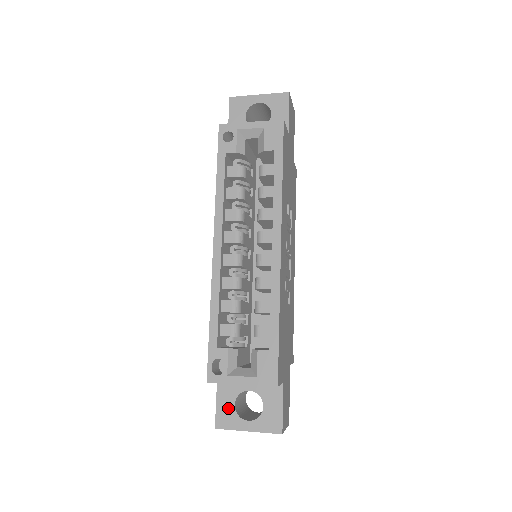
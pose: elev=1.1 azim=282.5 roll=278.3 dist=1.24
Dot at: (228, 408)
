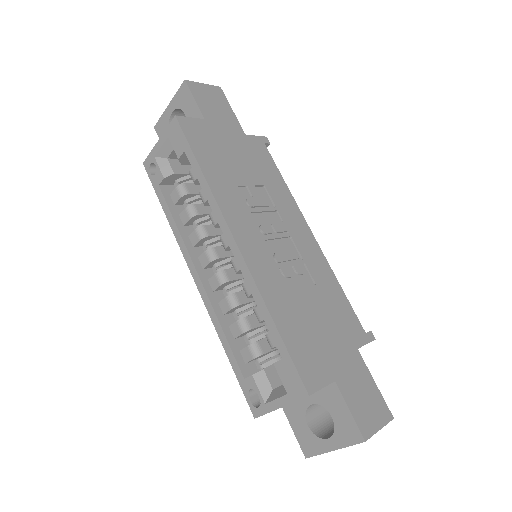
Dot at: (304, 432)
